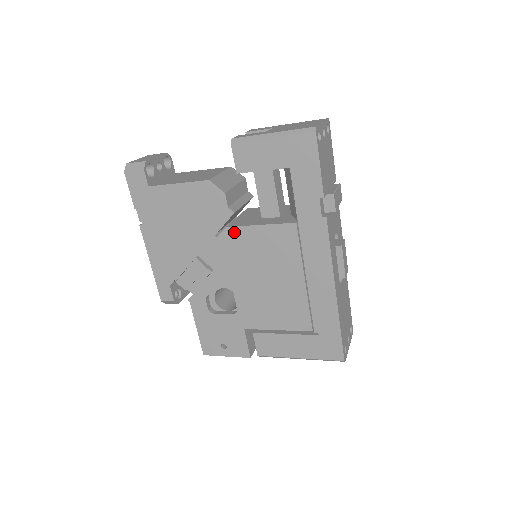
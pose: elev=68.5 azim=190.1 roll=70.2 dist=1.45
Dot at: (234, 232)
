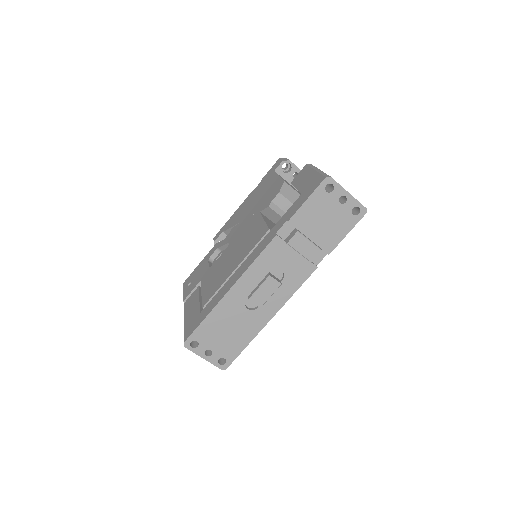
Dot at: (257, 217)
